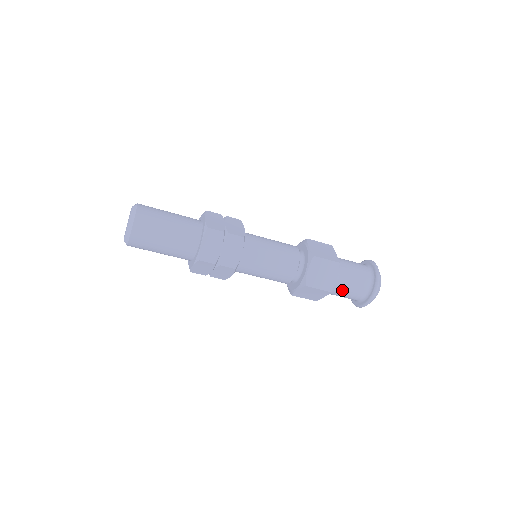
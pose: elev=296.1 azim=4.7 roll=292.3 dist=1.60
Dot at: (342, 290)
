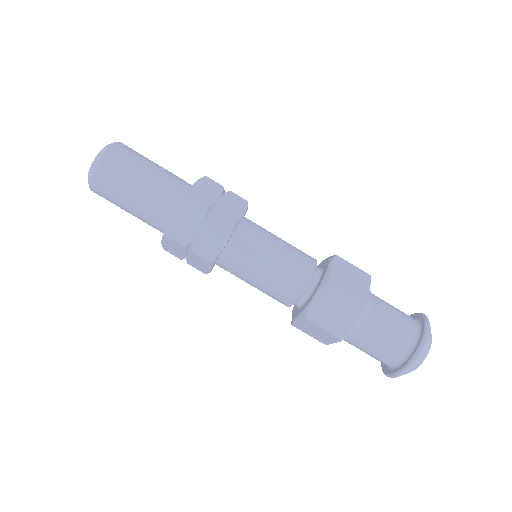
Dot at: (363, 343)
